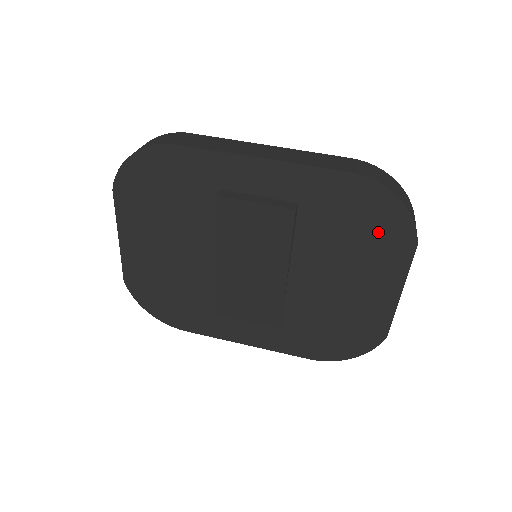
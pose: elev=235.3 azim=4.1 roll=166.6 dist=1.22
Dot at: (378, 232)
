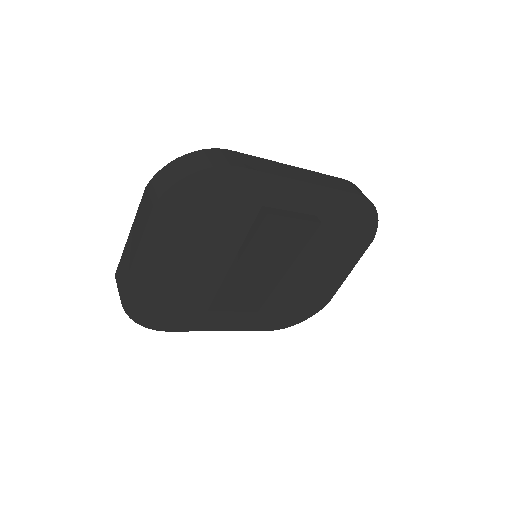
Dot at: (356, 234)
